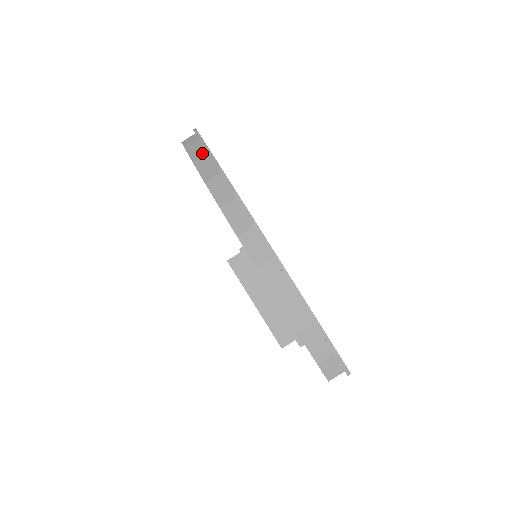
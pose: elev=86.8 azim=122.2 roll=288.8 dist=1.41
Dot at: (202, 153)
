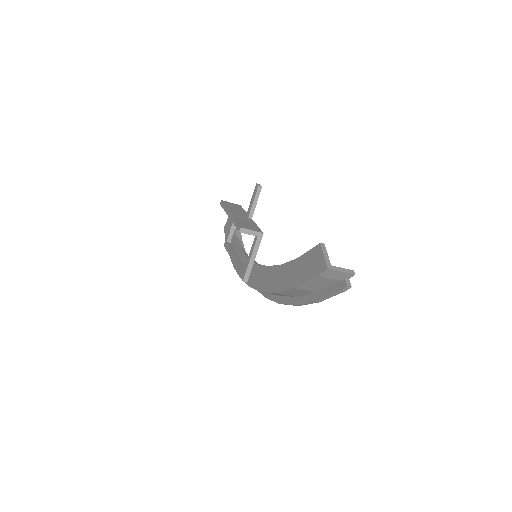
Dot at: (314, 290)
